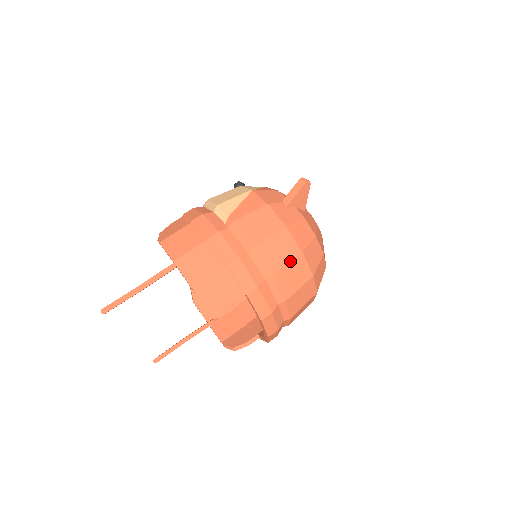
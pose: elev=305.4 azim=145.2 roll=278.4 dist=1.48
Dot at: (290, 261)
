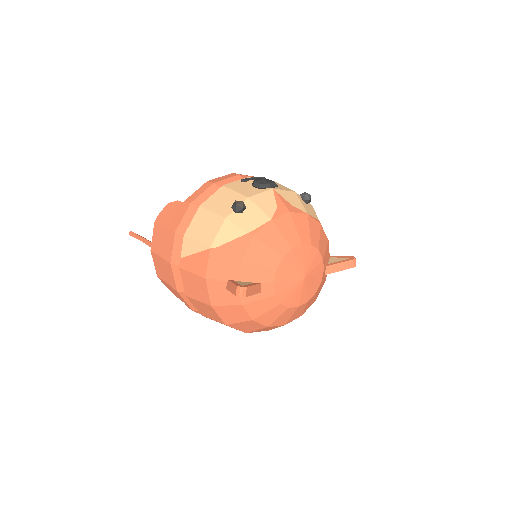
Dot at: occluded
